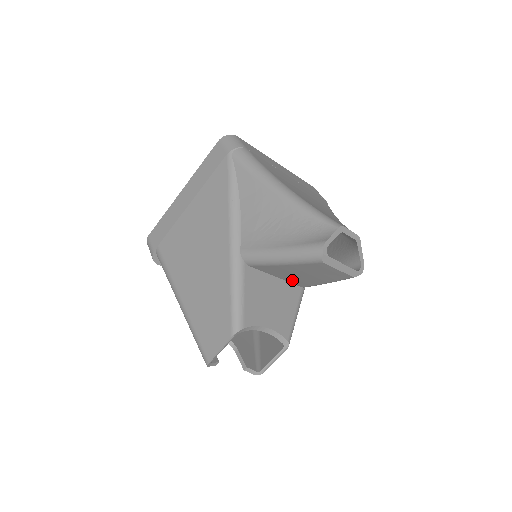
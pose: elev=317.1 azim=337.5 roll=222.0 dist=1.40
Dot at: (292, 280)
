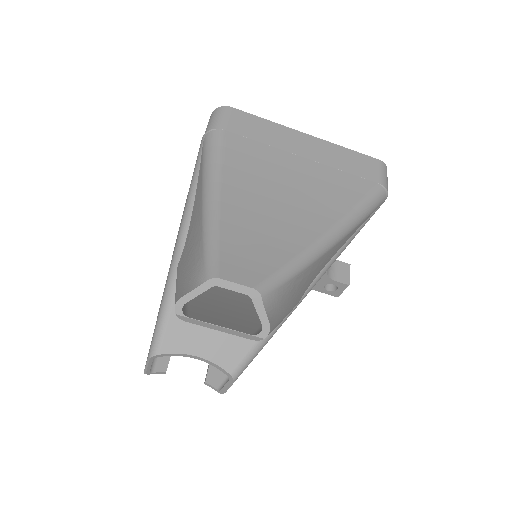
Dot at: occluded
